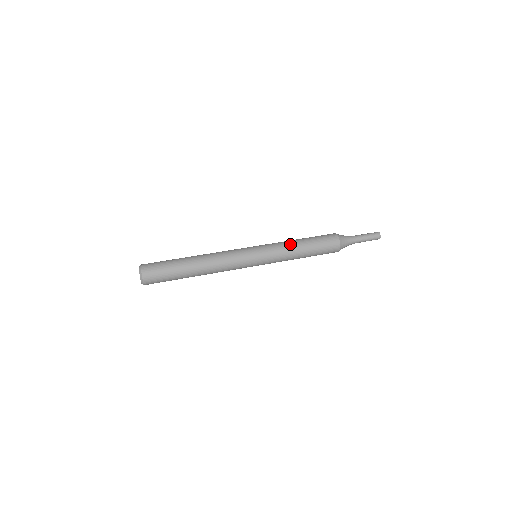
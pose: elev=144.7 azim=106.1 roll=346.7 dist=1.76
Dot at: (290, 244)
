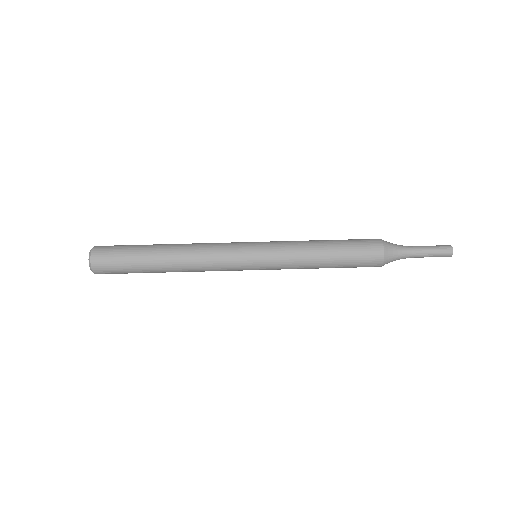
Dot at: (306, 243)
